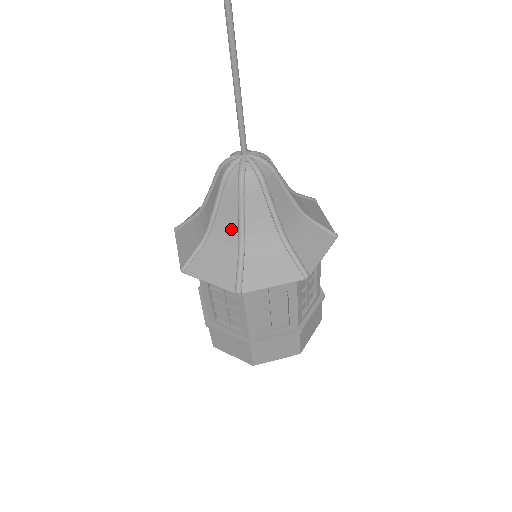
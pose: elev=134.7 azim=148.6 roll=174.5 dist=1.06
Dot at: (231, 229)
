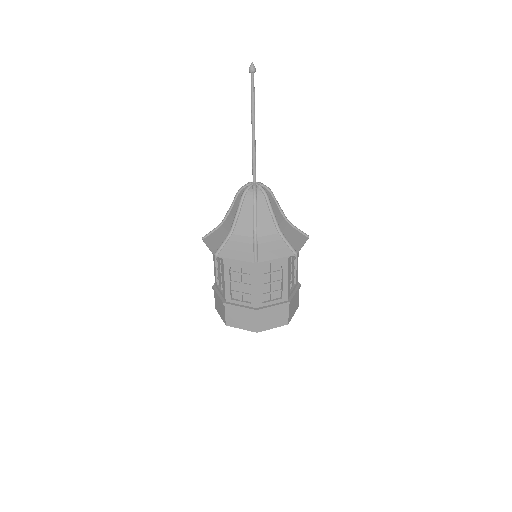
Dot at: (231, 221)
